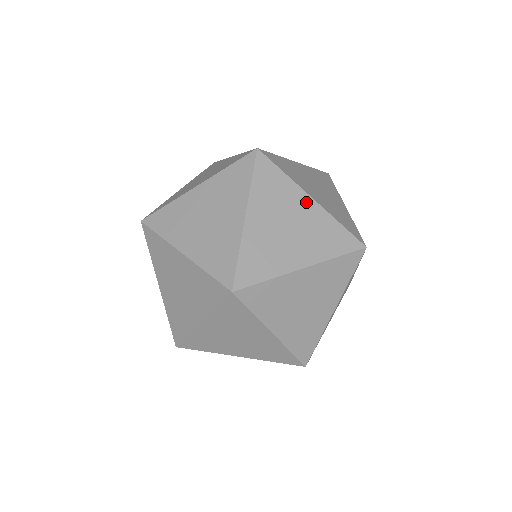
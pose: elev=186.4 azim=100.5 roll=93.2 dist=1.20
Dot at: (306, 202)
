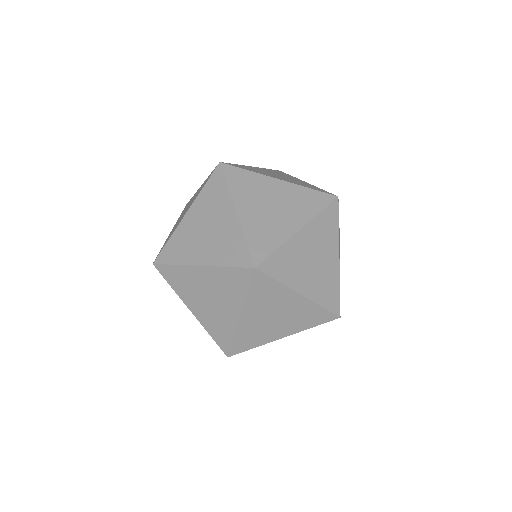
Dot at: (295, 299)
